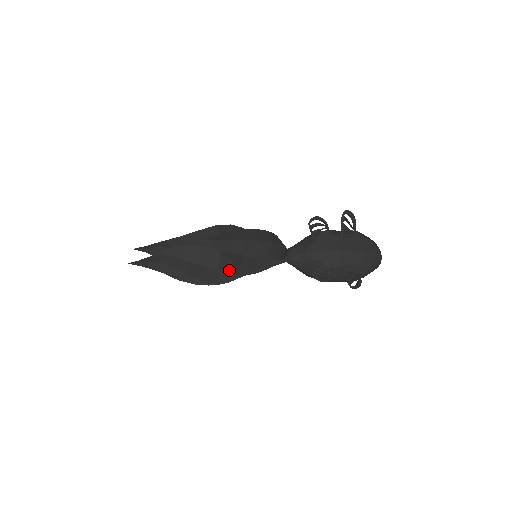
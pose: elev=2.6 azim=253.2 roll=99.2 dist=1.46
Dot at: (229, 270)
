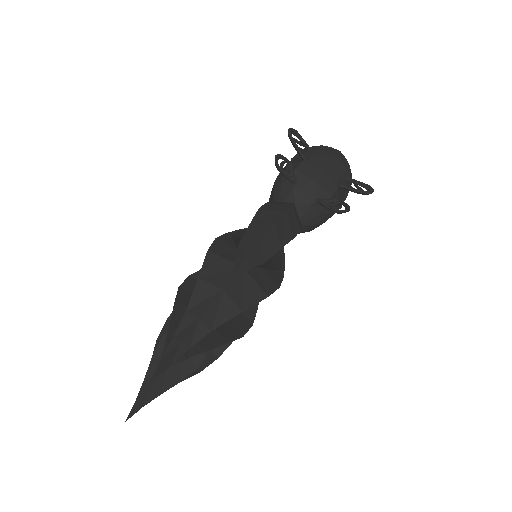
Dot at: (272, 286)
